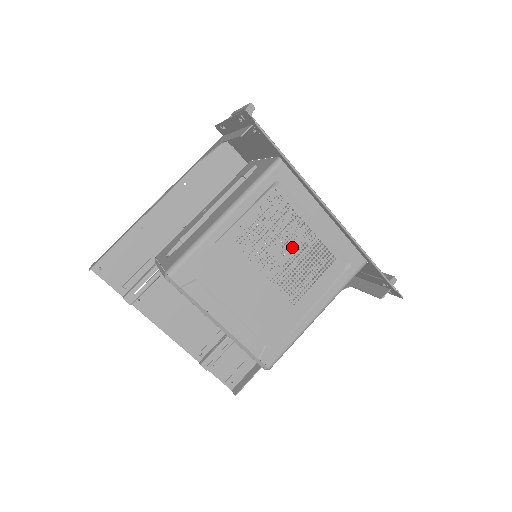
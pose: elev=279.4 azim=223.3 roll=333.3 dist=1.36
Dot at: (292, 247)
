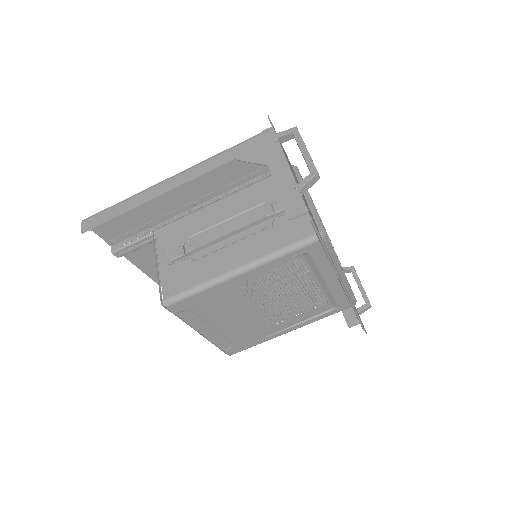
Dot at: (292, 294)
